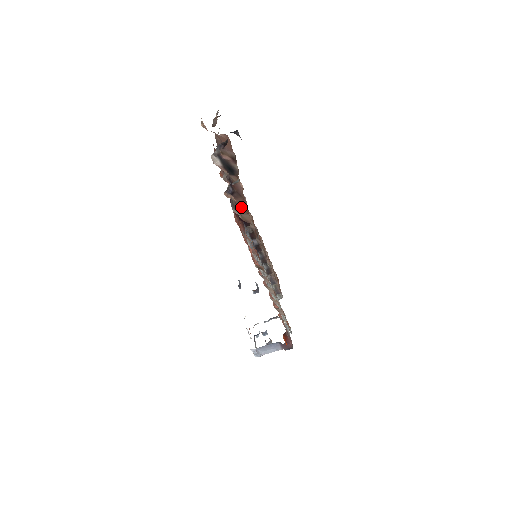
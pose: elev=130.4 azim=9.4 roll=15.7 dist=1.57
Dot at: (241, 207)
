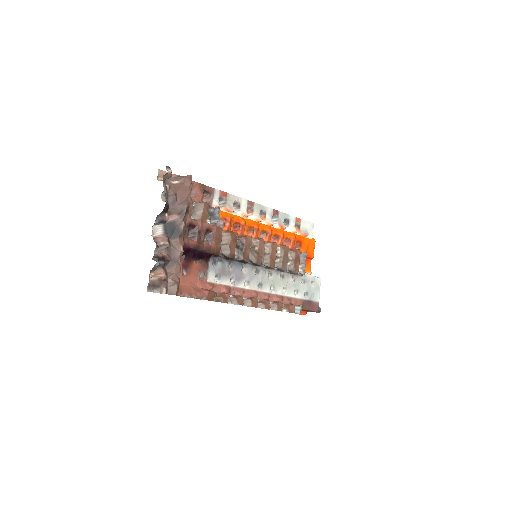
Dot at: (171, 278)
